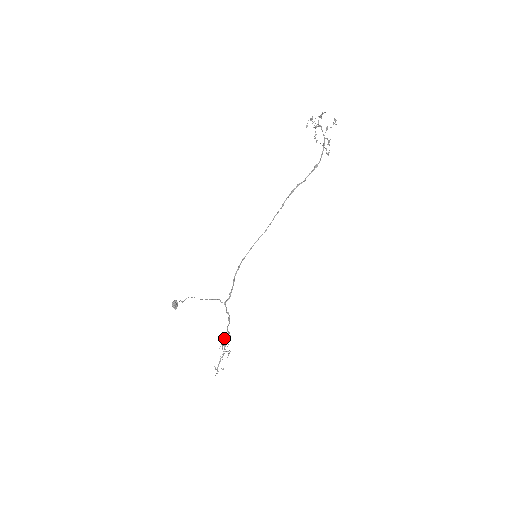
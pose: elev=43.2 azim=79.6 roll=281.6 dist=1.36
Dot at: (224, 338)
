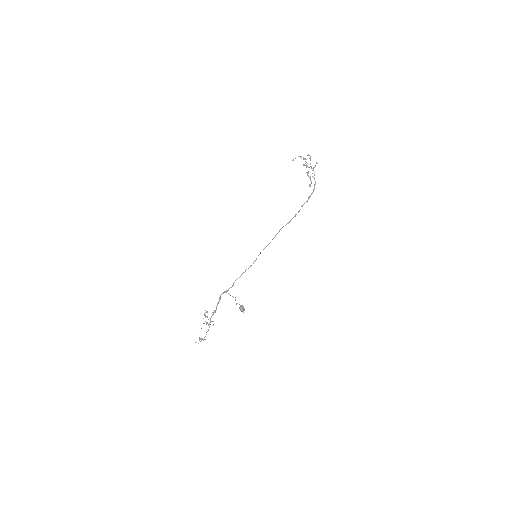
Dot at: (205, 315)
